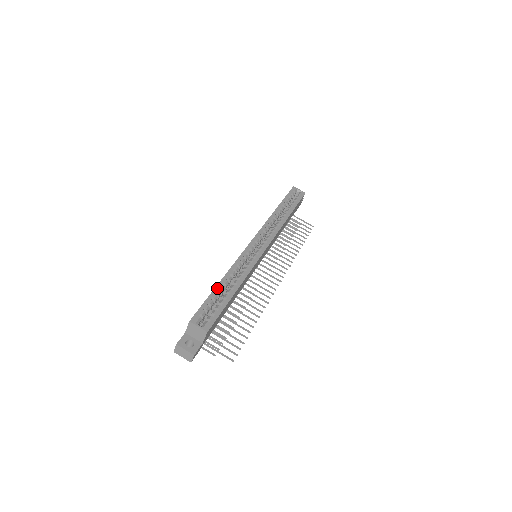
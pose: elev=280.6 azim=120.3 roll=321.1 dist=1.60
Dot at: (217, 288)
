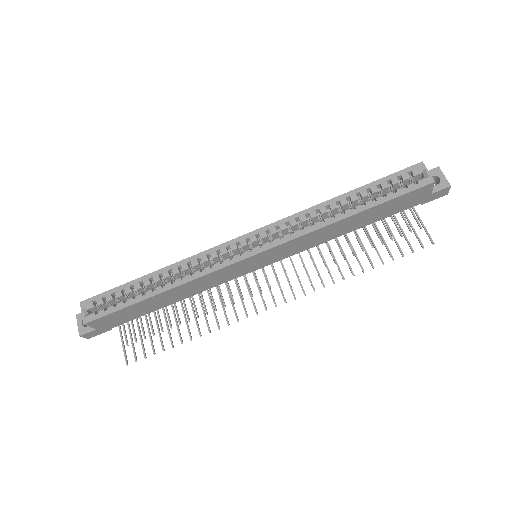
Dot at: (139, 280)
